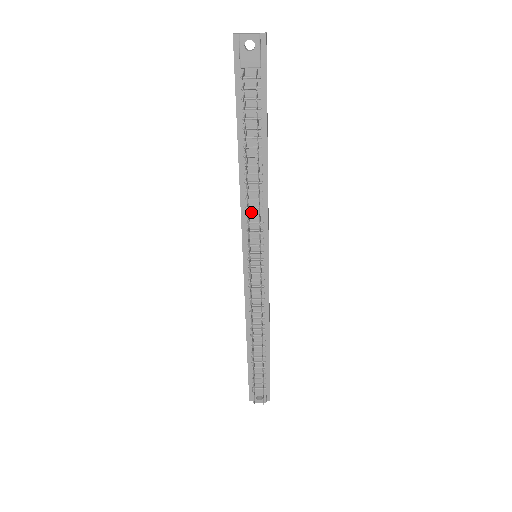
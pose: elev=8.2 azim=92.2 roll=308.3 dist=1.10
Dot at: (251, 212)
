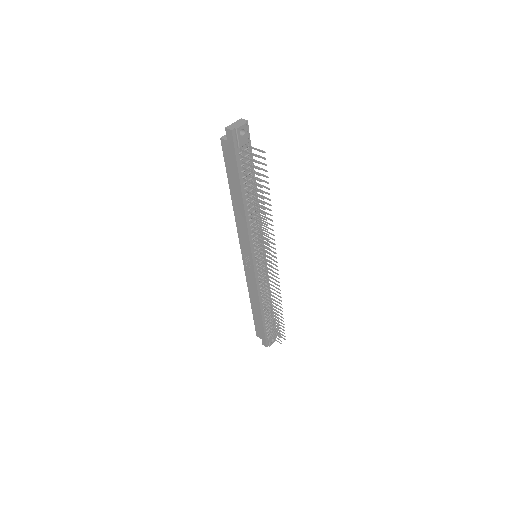
Dot at: (253, 231)
